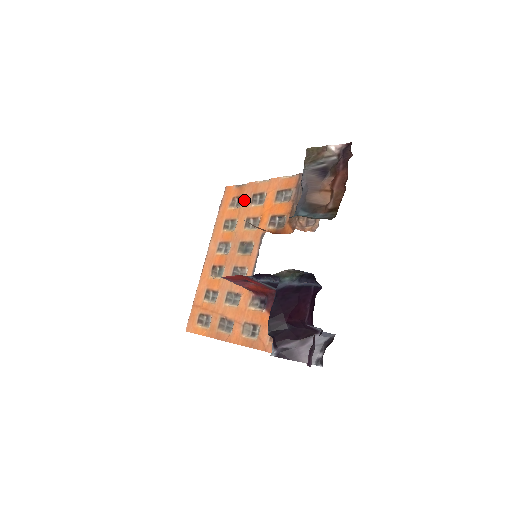
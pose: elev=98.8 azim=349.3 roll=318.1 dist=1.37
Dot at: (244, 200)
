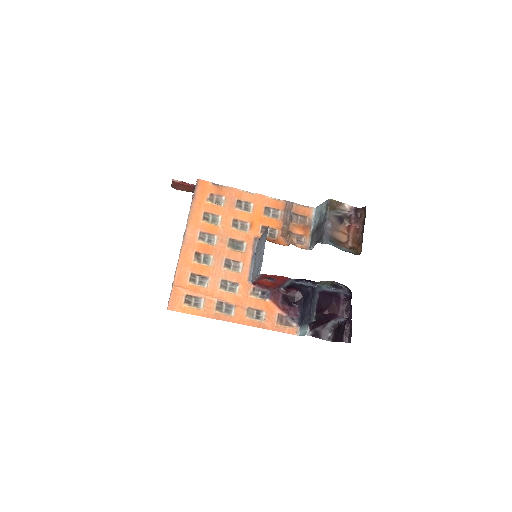
Dot at: (227, 201)
